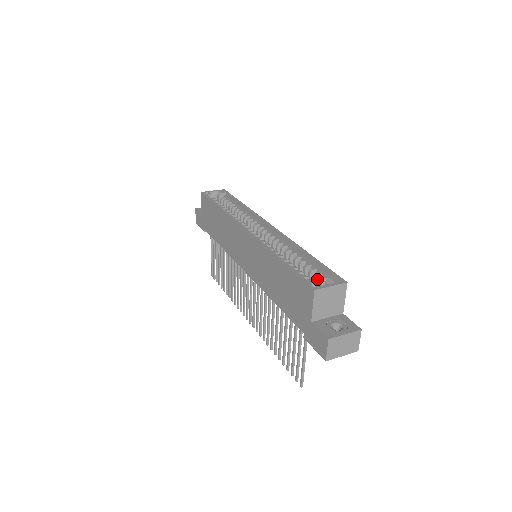
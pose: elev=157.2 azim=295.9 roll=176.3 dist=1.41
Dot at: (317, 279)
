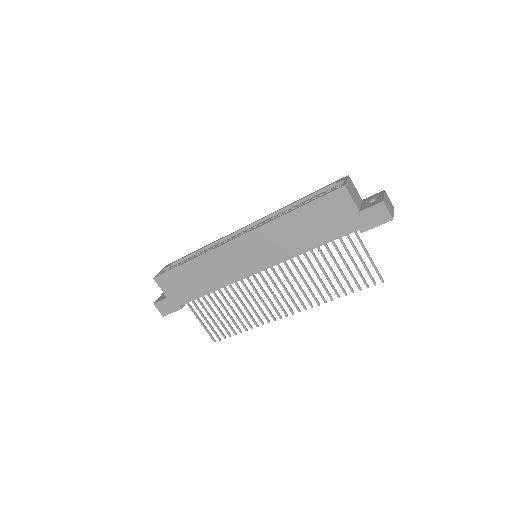
Dot at: occluded
